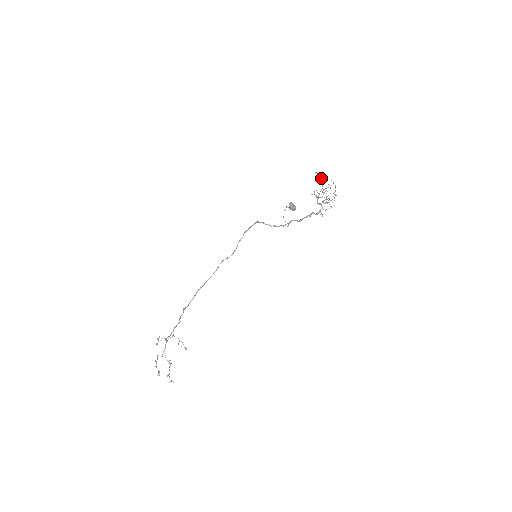
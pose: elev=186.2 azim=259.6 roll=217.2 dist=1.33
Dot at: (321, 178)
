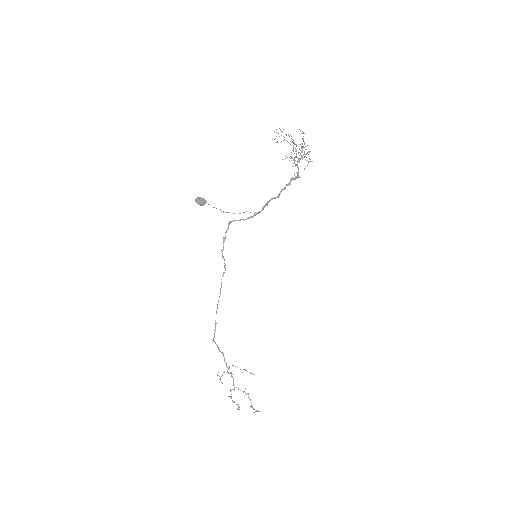
Dot at: (279, 136)
